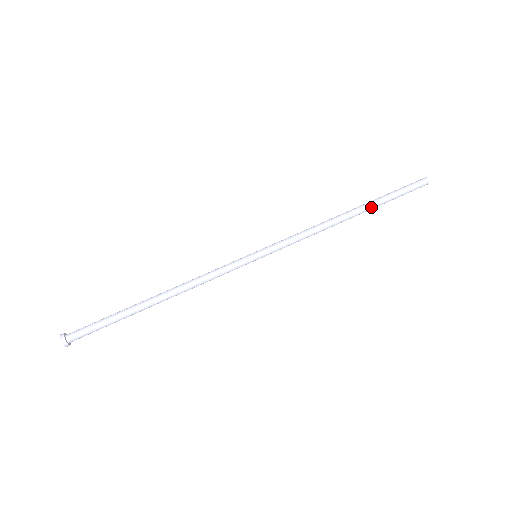
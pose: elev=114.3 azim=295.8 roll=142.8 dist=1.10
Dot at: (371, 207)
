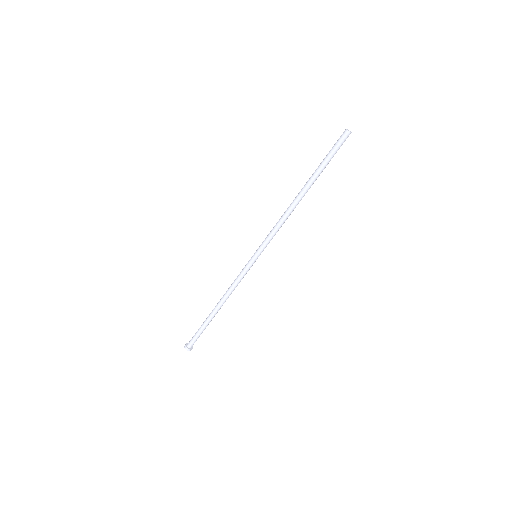
Dot at: occluded
